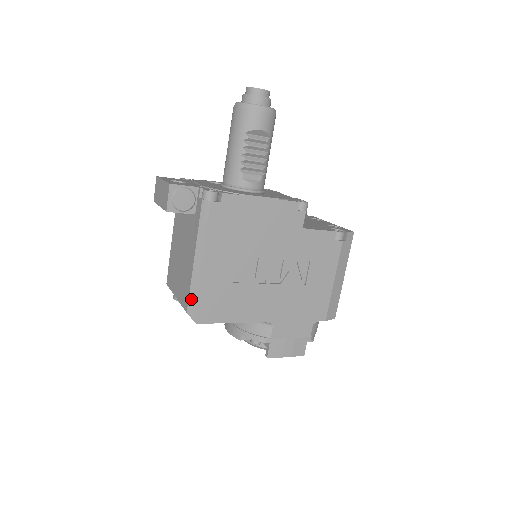
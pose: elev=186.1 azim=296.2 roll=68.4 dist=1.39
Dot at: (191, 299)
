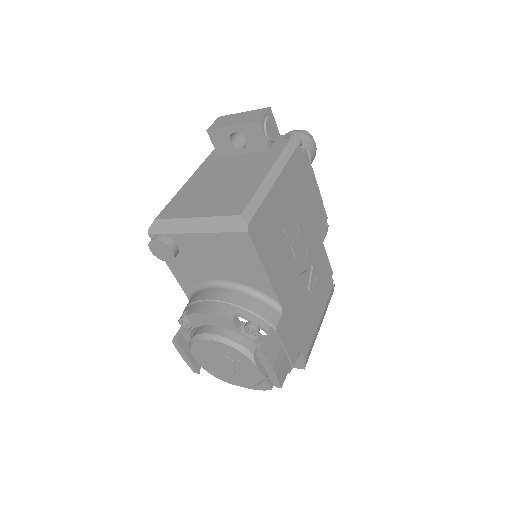
Dot at: (252, 204)
